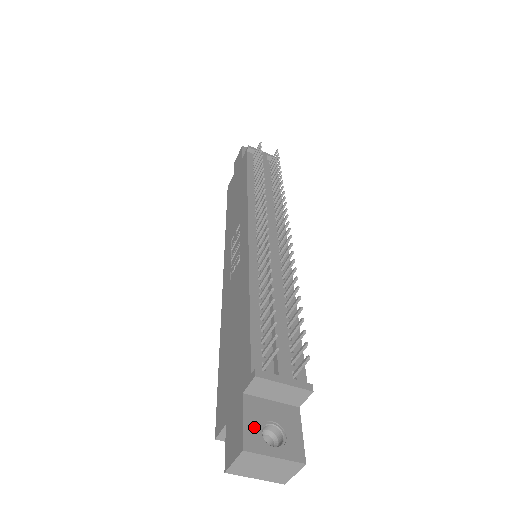
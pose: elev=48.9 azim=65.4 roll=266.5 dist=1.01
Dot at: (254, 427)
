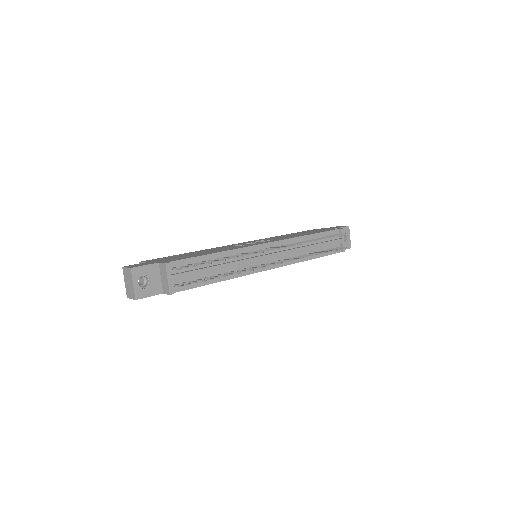
Dot at: (144, 271)
